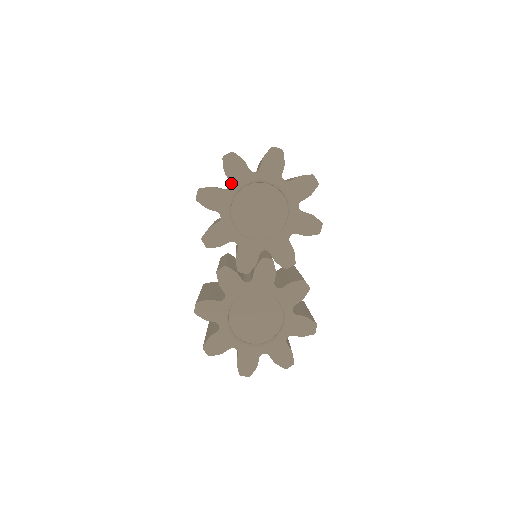
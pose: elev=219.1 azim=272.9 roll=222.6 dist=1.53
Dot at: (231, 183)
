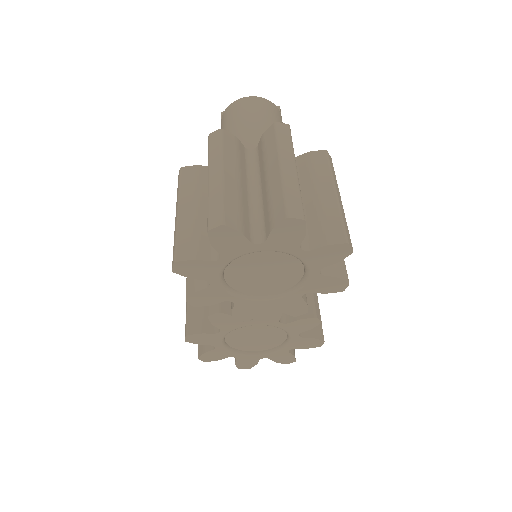
Dot at: (223, 255)
